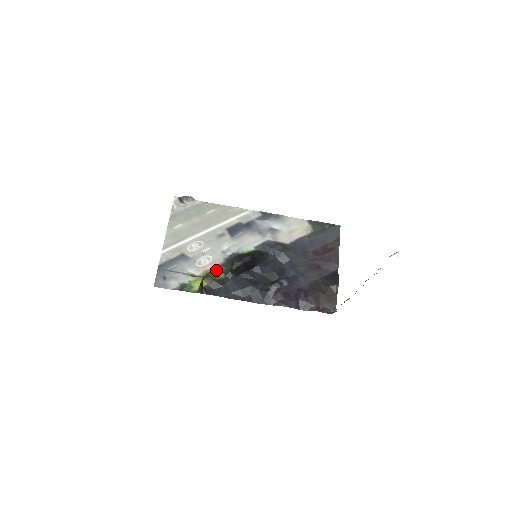
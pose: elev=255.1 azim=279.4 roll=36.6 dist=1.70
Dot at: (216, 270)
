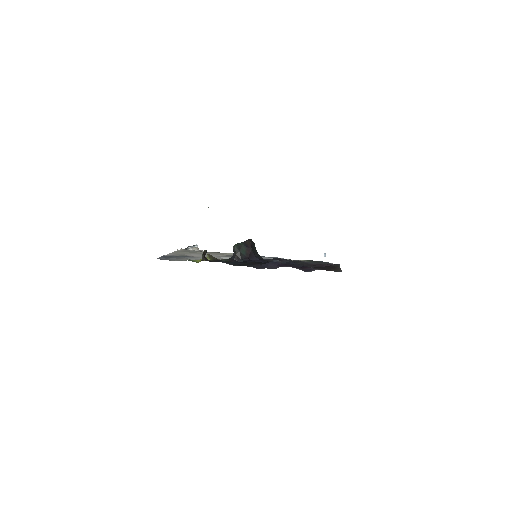
Dot at: occluded
